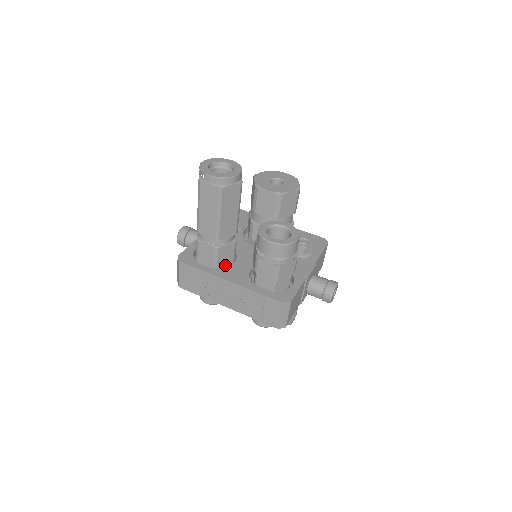
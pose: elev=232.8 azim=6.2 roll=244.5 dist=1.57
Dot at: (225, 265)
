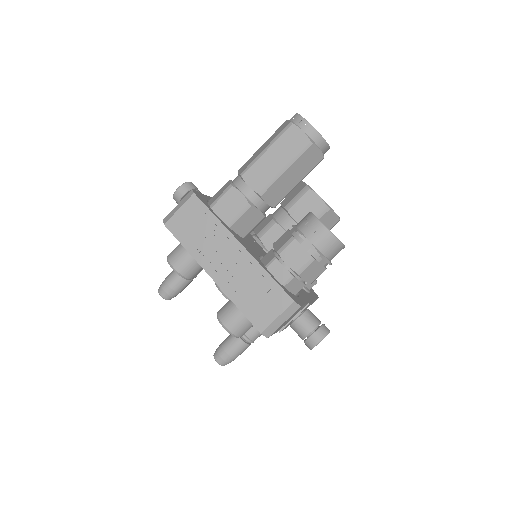
Dot at: (237, 233)
